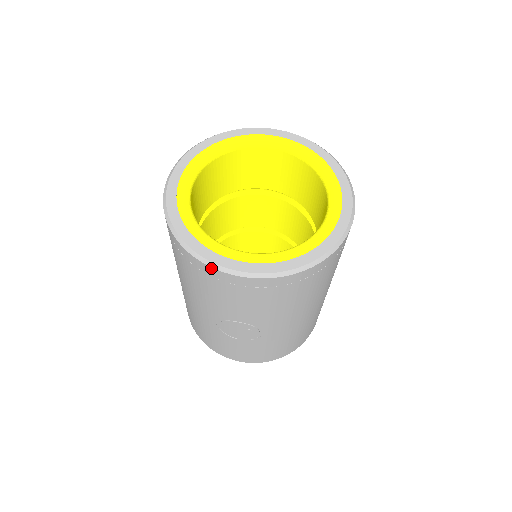
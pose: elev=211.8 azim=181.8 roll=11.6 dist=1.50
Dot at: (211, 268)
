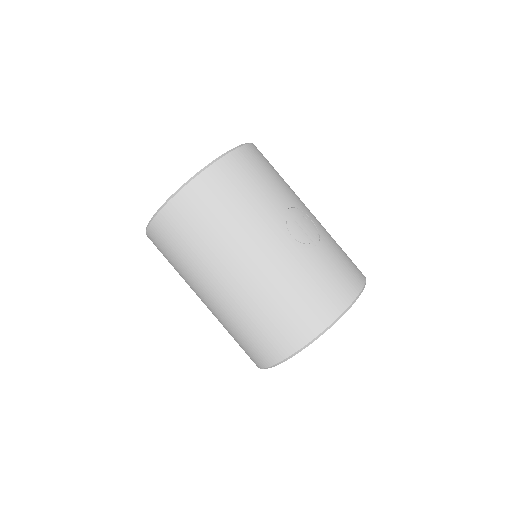
Dot at: (223, 159)
